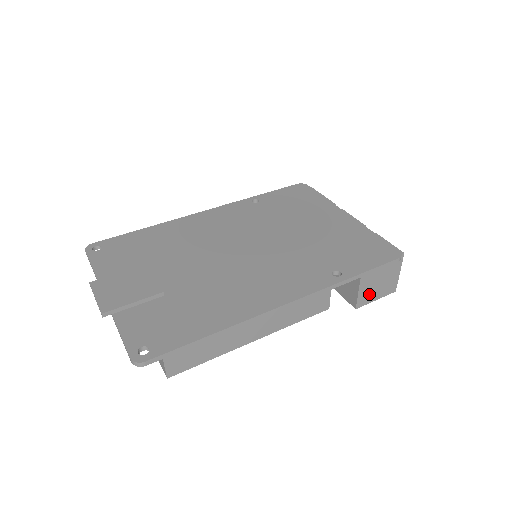
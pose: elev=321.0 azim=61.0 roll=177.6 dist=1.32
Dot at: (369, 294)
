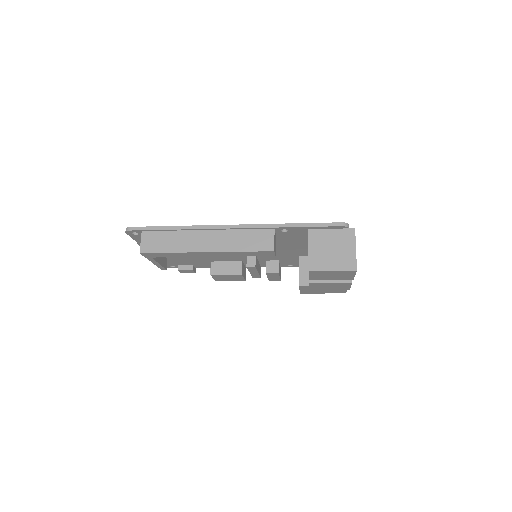
Dot at: (322, 260)
